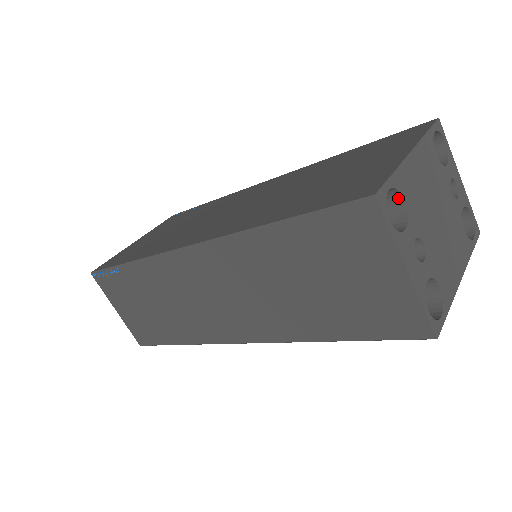
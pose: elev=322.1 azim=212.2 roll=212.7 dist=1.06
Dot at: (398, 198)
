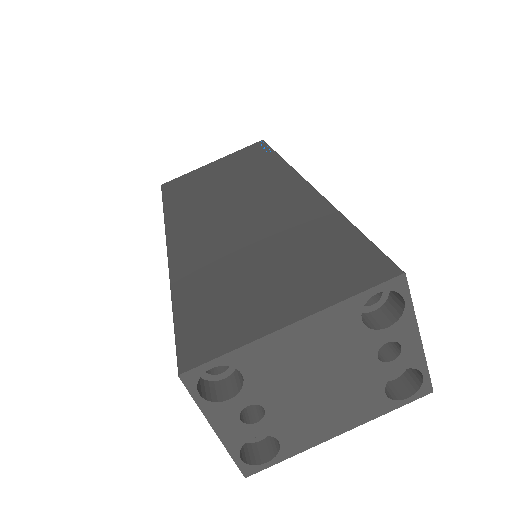
Dot at: (239, 368)
